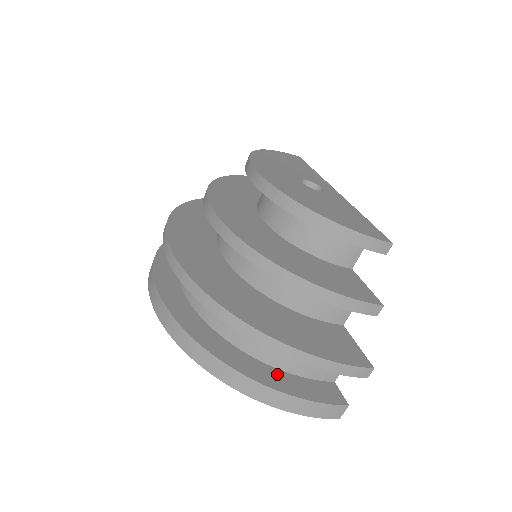
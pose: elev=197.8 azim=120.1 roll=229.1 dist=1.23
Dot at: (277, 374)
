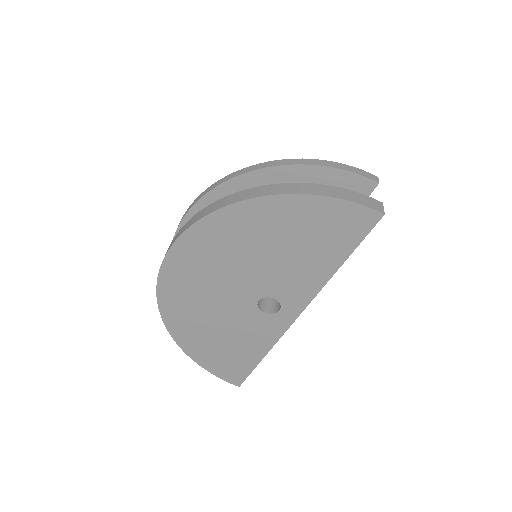
Dot at: occluded
